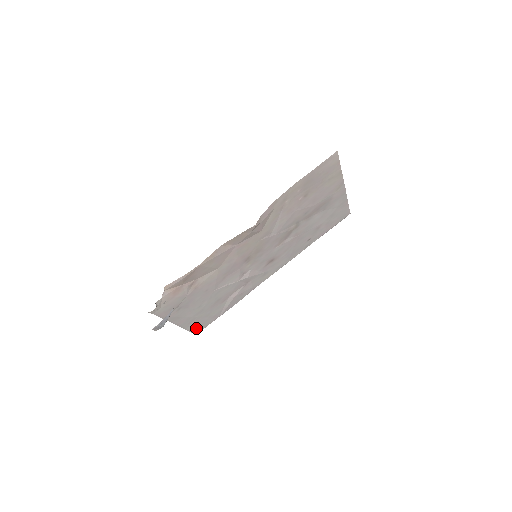
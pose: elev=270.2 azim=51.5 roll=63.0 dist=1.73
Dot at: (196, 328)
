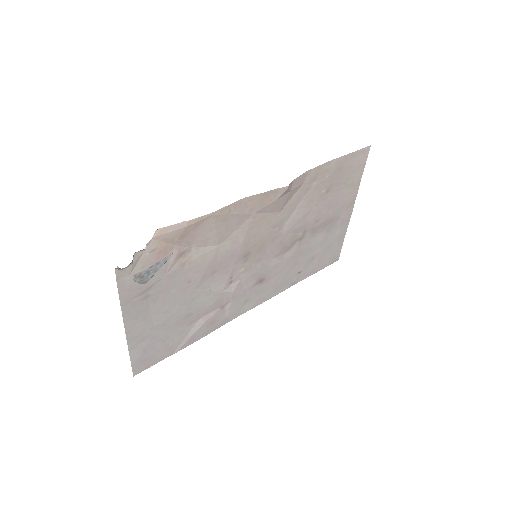
Dot at: (140, 360)
